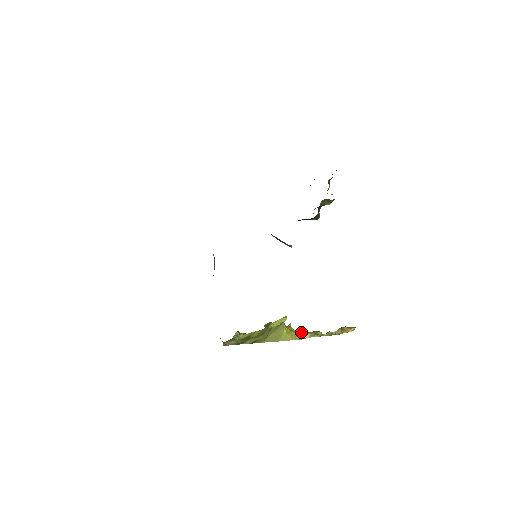
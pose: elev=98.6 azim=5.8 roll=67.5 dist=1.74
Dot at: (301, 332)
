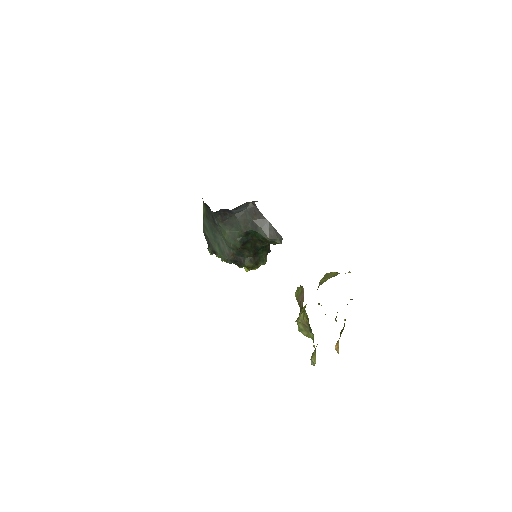
Dot at: occluded
